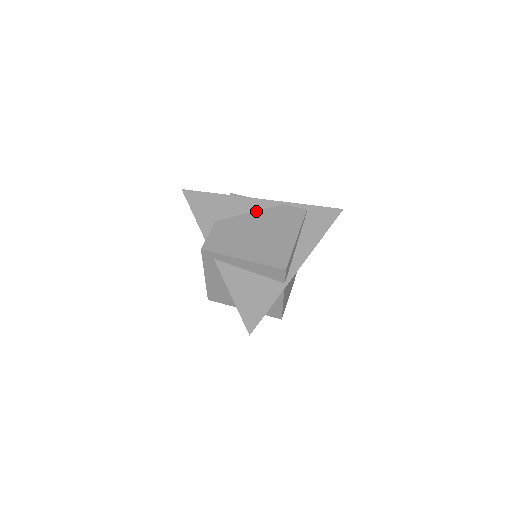
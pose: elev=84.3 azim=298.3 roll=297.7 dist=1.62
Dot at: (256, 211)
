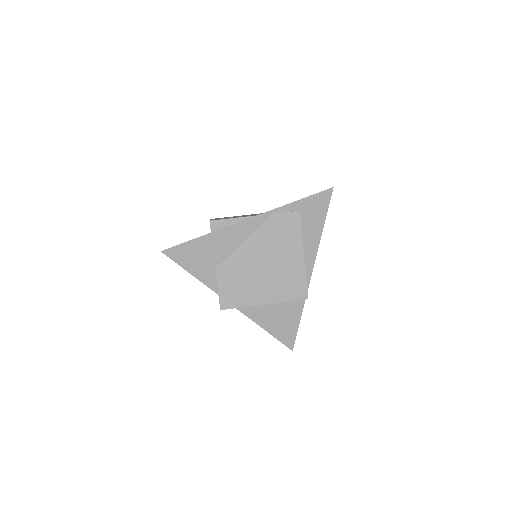
Dot at: (249, 236)
